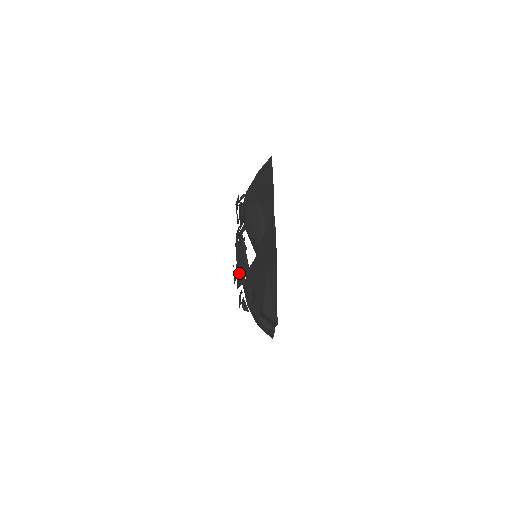
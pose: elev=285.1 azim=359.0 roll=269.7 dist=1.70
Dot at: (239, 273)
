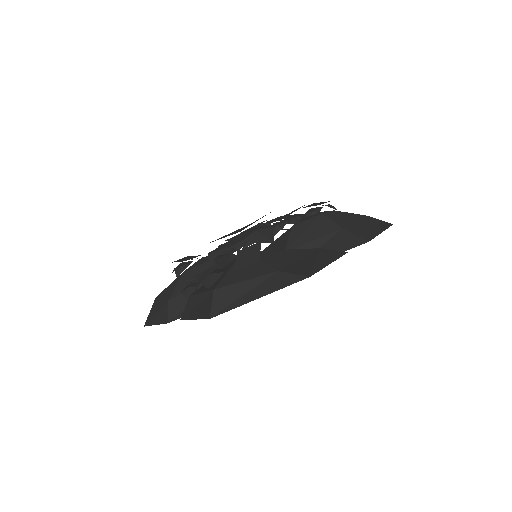
Dot at: (256, 232)
